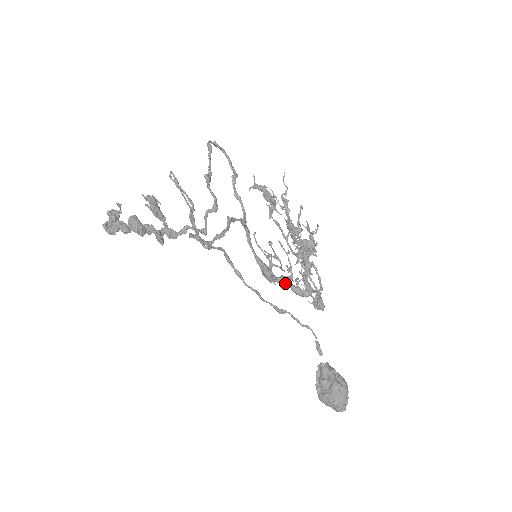
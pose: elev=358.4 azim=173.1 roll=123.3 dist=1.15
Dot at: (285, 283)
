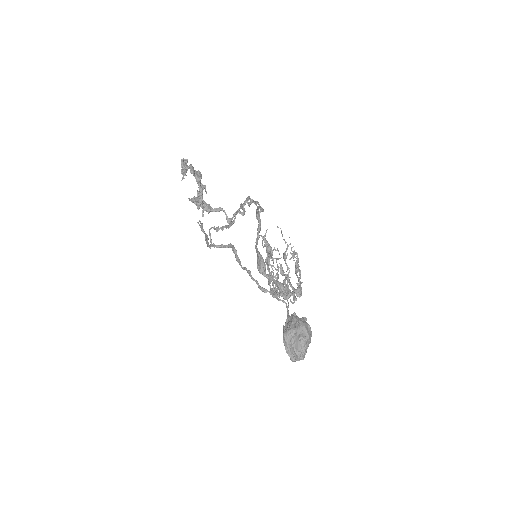
Dot at: (272, 278)
